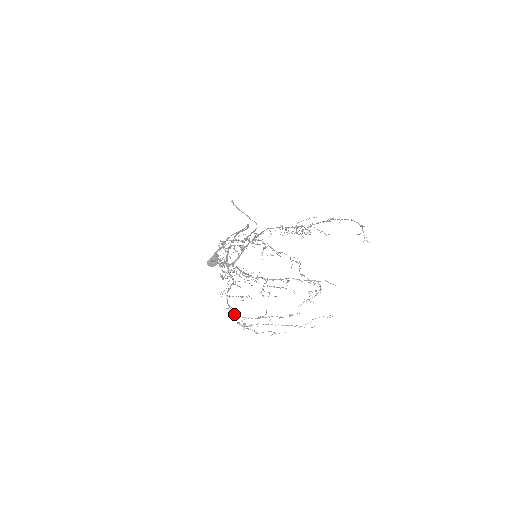
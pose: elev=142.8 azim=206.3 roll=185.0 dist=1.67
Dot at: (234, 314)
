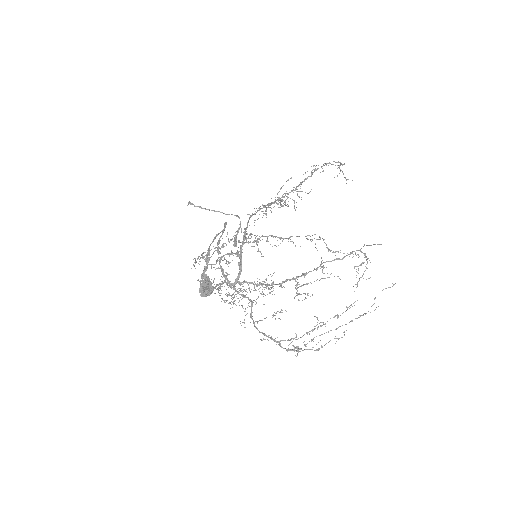
Dot at: (276, 342)
